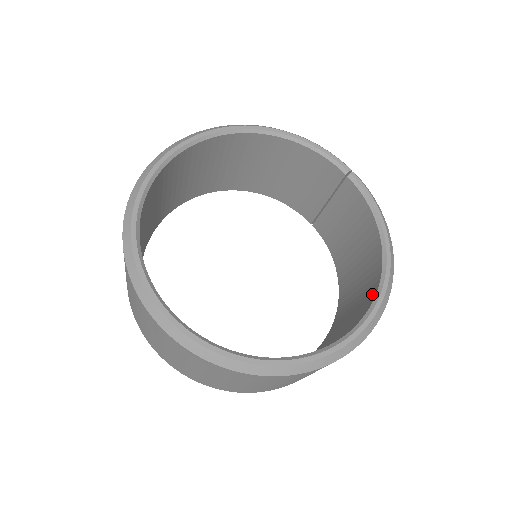
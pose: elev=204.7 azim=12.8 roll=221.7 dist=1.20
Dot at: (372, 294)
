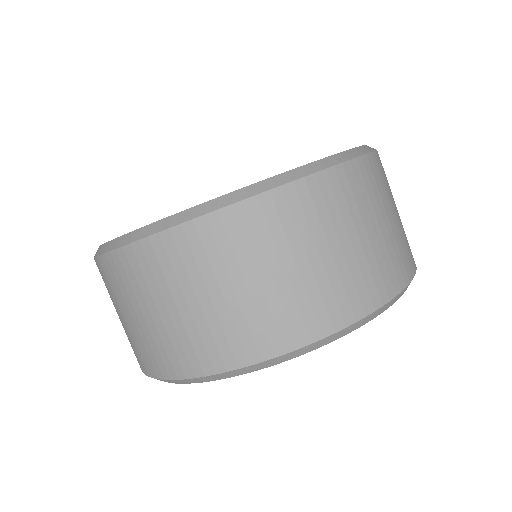
Dot at: occluded
